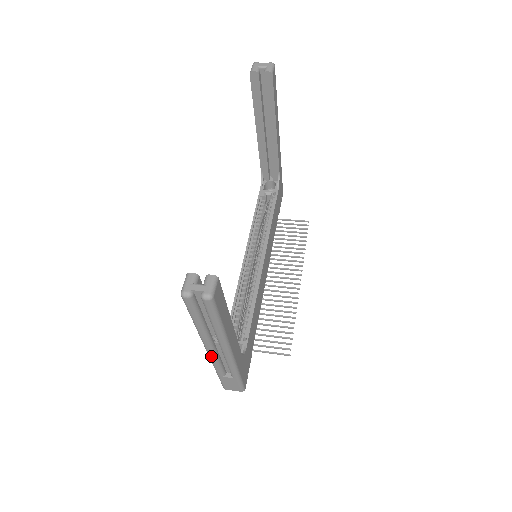
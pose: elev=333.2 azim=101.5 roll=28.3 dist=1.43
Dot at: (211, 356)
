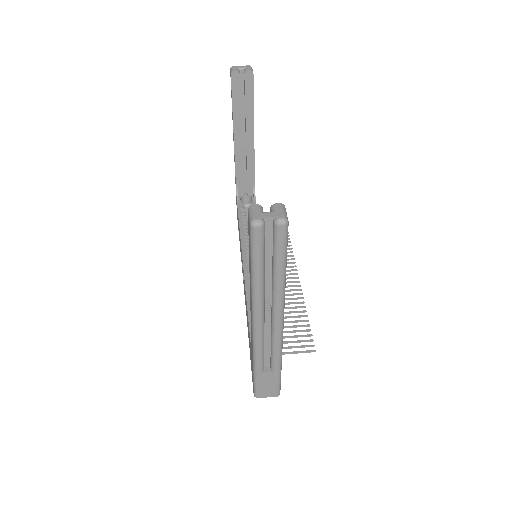
Dot at: (258, 335)
